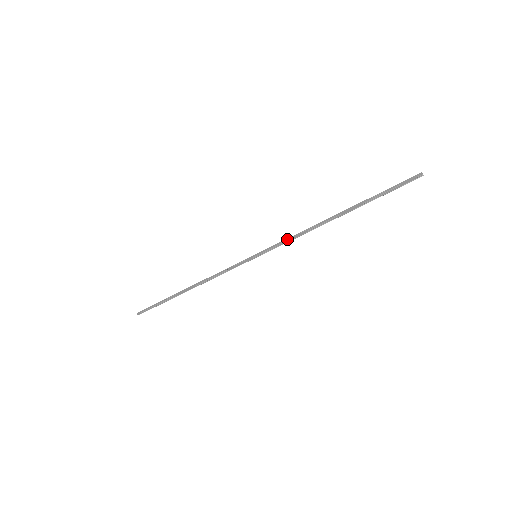
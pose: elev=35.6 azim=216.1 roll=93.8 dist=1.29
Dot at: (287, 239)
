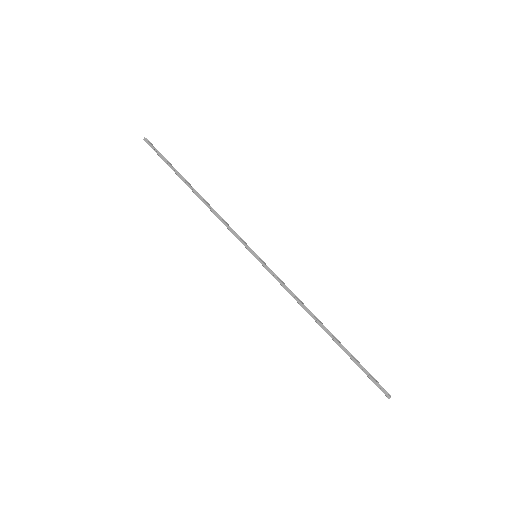
Dot at: (283, 285)
